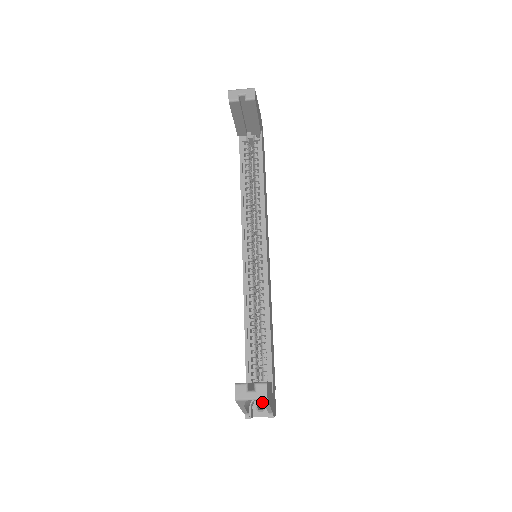
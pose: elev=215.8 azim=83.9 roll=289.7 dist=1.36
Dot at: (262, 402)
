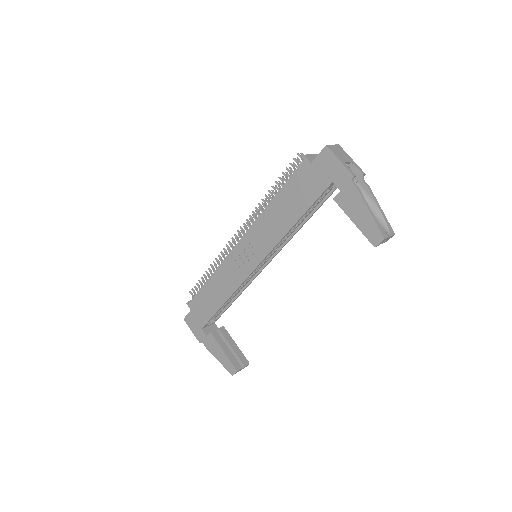
Dot at: occluded
